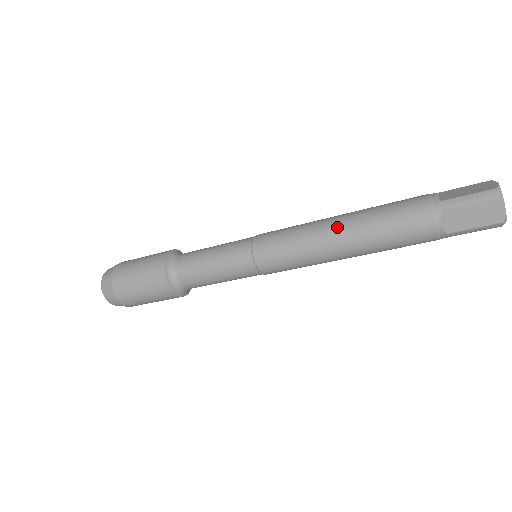
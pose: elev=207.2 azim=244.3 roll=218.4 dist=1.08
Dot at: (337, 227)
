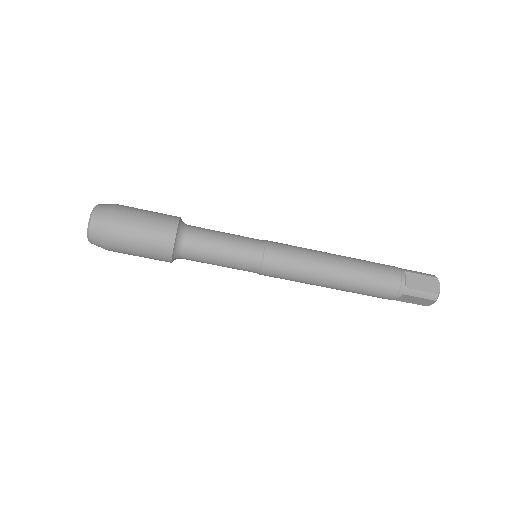
Dot at: (335, 254)
